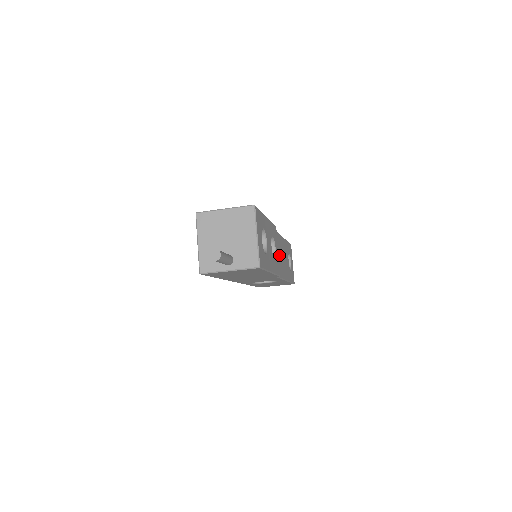
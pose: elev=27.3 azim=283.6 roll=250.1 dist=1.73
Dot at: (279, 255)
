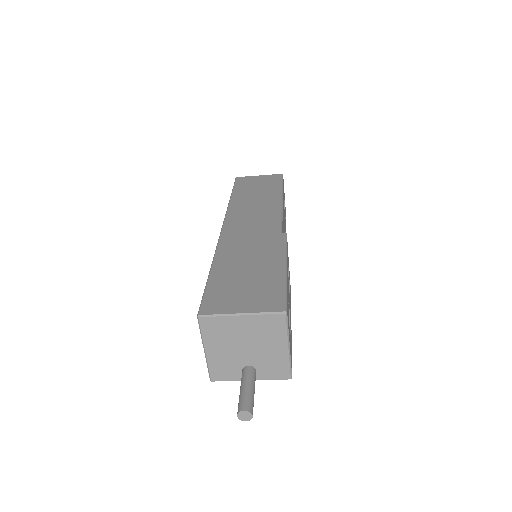
Dot at: occluded
